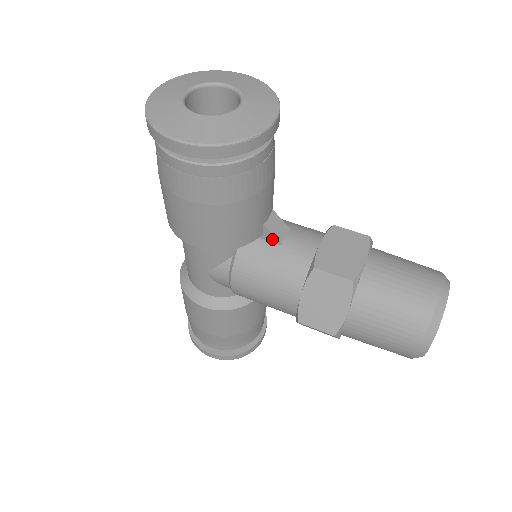
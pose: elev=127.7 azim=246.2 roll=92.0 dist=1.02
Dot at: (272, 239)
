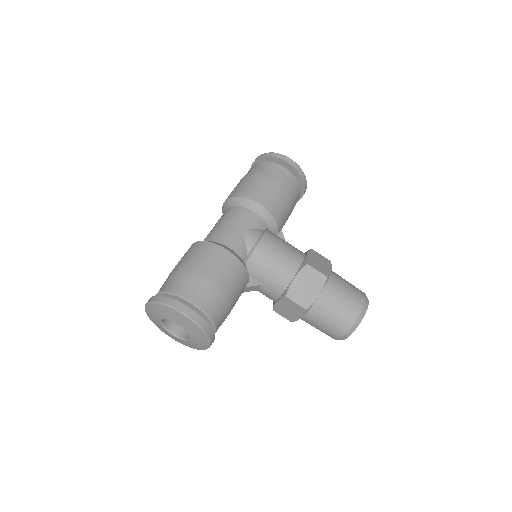
Dot at: occluded
